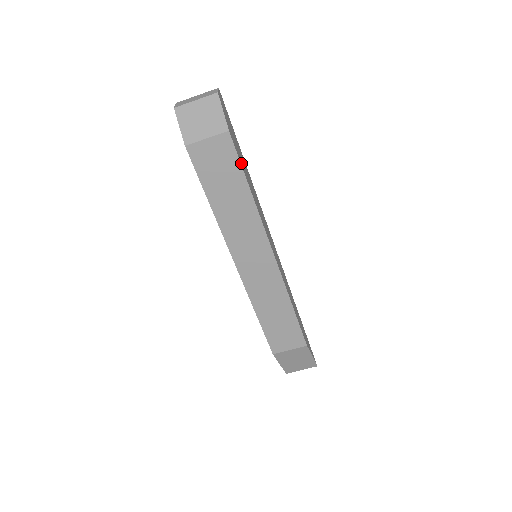
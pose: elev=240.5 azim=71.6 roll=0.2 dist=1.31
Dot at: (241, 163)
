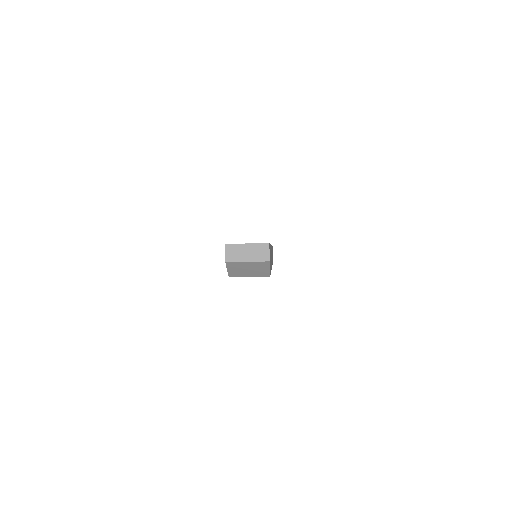
Dot at: occluded
